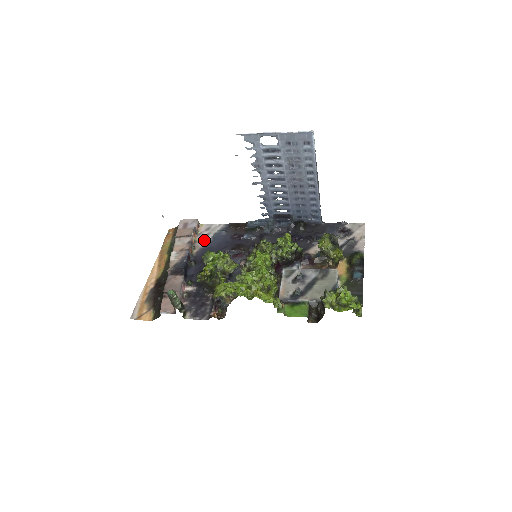
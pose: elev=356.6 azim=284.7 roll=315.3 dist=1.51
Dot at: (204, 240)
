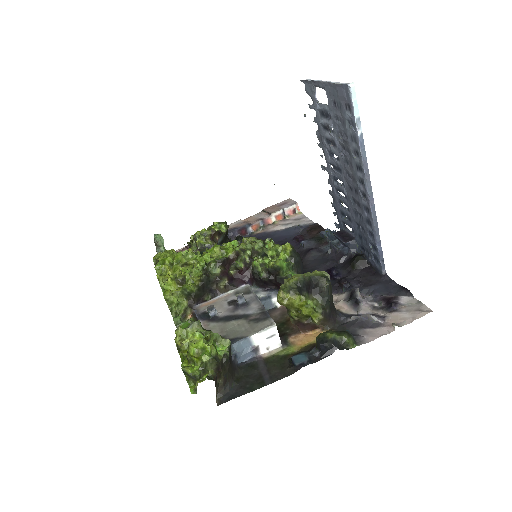
Dot at: (279, 226)
